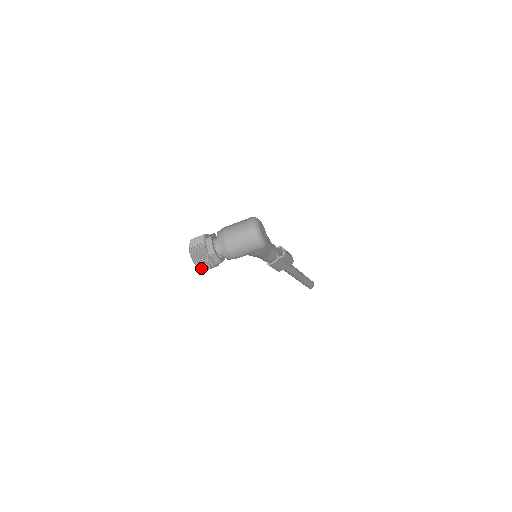
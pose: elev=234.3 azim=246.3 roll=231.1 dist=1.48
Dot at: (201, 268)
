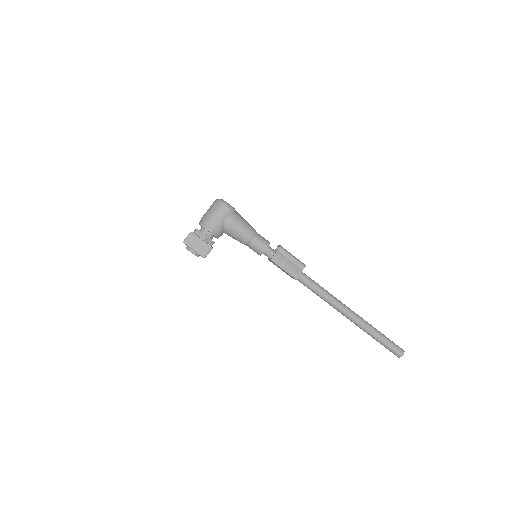
Dot at: (192, 246)
